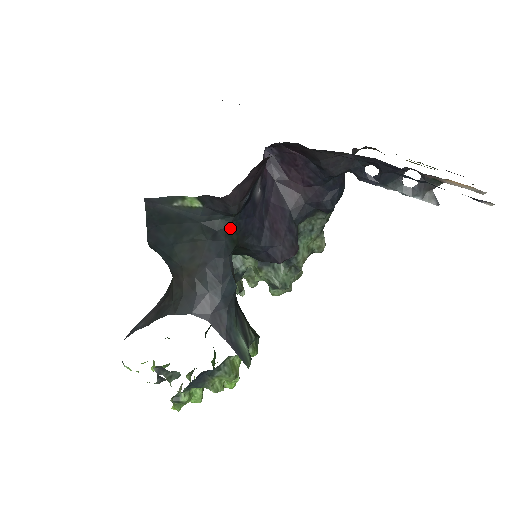
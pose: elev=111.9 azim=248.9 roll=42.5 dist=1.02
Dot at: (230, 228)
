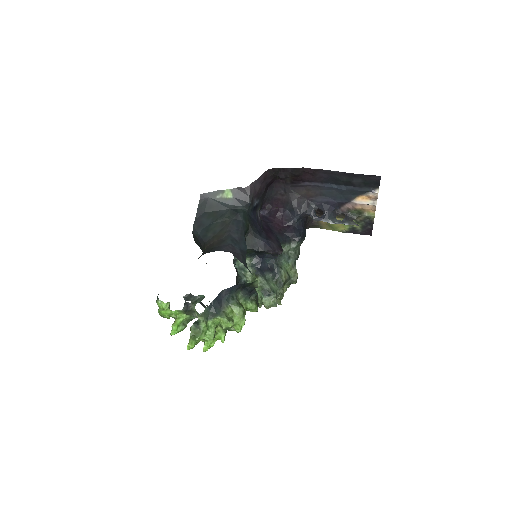
Dot at: (246, 215)
